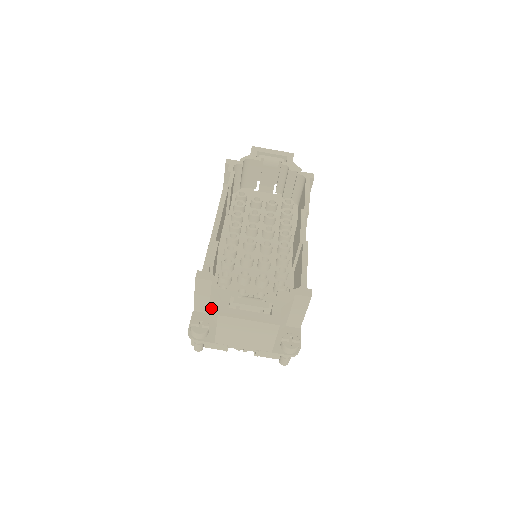
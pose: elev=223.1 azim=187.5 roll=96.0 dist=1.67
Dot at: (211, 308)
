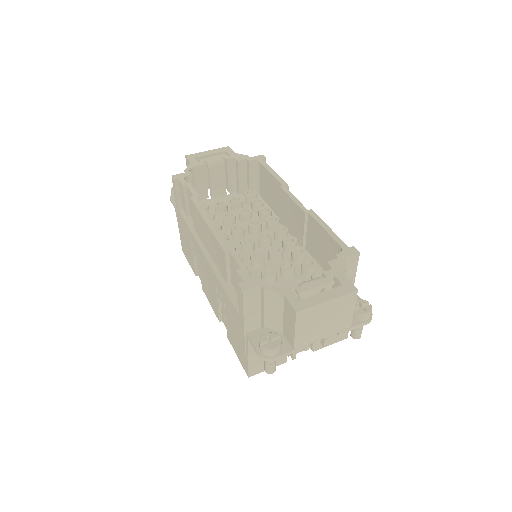
Dot at: (267, 318)
